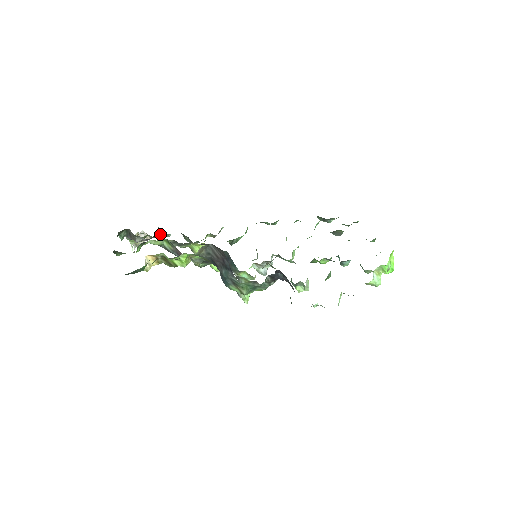
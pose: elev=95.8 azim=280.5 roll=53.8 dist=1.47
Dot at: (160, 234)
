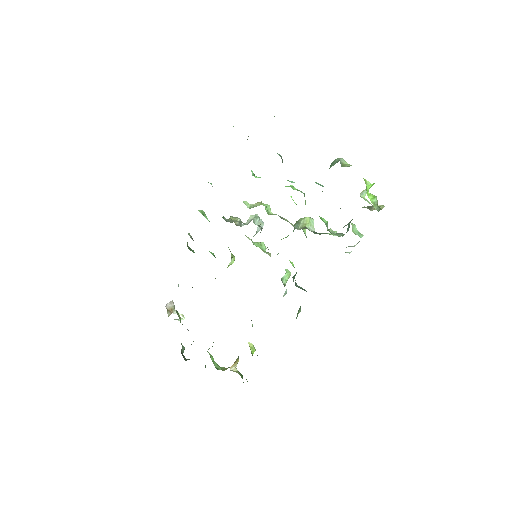
Dot at: occluded
